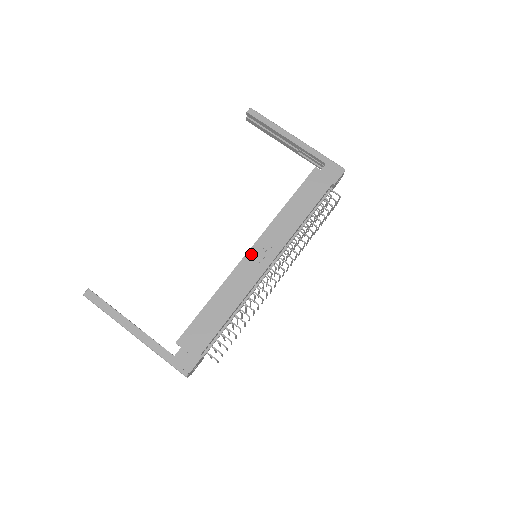
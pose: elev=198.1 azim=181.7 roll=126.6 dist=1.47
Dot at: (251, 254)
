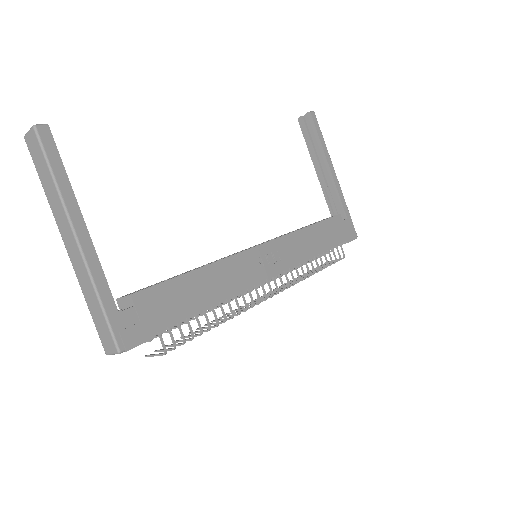
Dot at: (260, 250)
